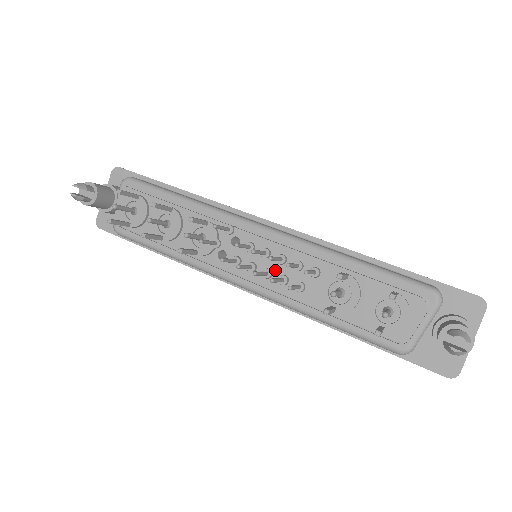
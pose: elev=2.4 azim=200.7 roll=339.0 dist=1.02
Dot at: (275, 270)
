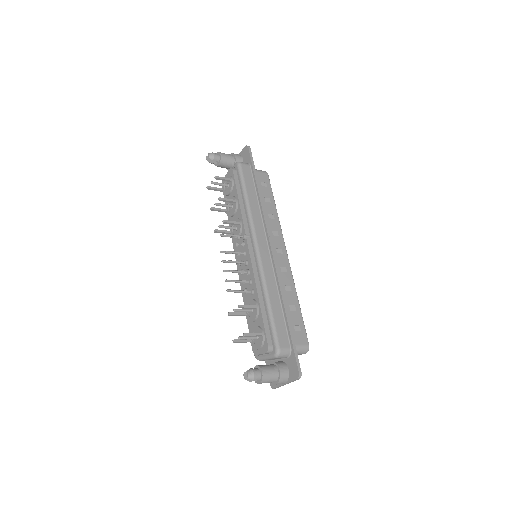
Dot at: (245, 274)
